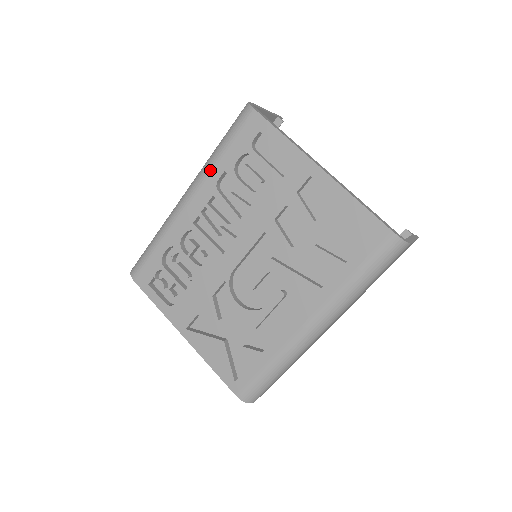
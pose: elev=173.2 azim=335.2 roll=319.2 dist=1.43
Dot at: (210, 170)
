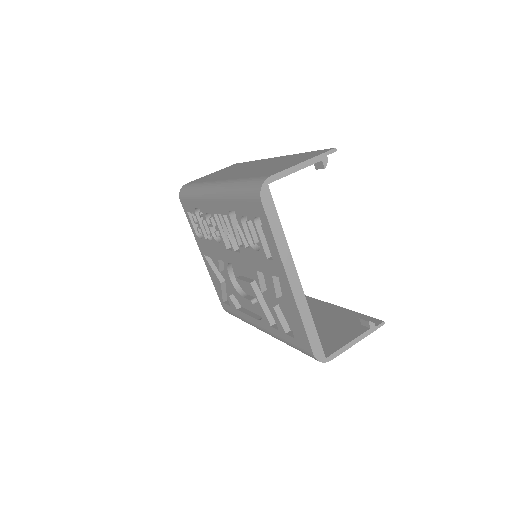
Dot at: (227, 199)
